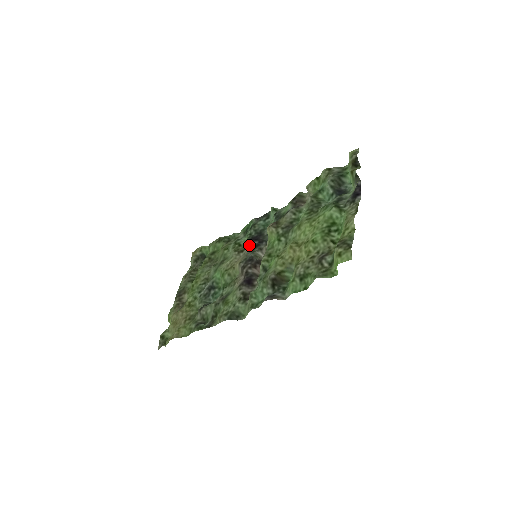
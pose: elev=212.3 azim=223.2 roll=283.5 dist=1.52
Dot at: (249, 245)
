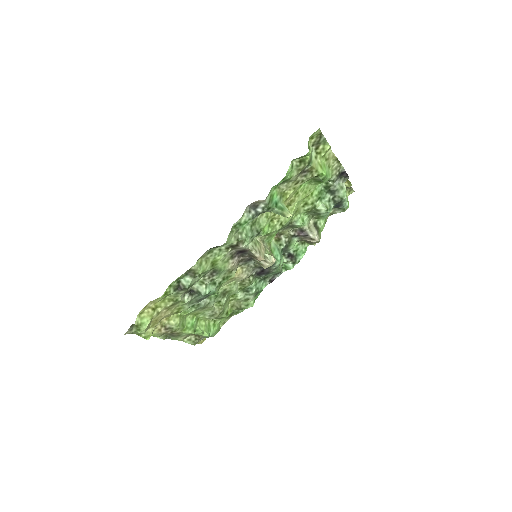
Dot at: (254, 272)
